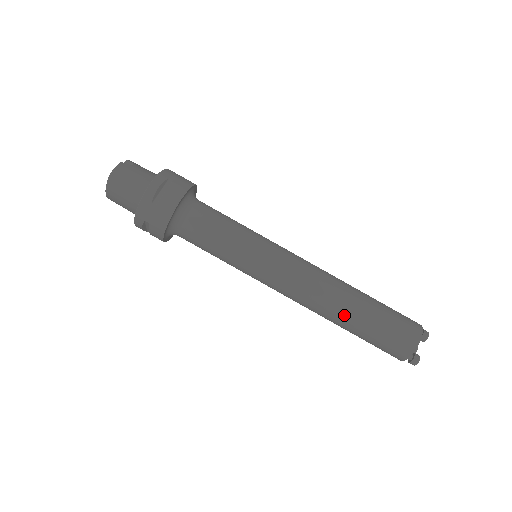
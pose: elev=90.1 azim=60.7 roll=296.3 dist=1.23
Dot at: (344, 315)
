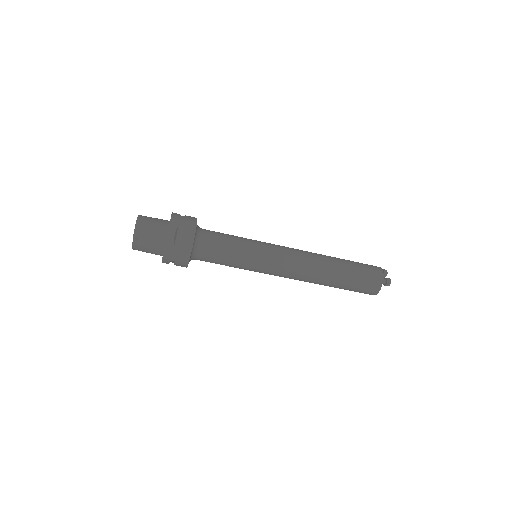
Dot at: occluded
